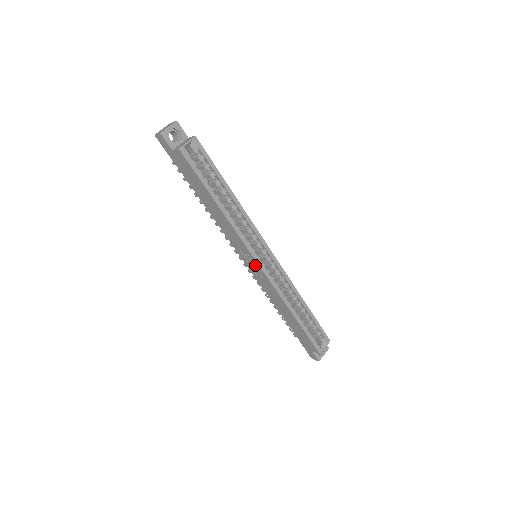
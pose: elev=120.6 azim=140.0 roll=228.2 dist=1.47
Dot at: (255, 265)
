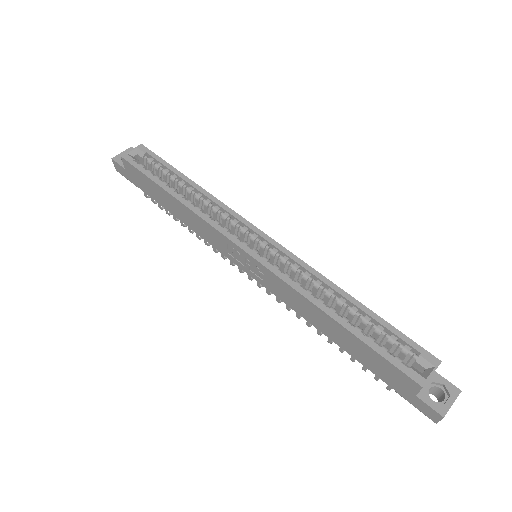
Dot at: (246, 259)
